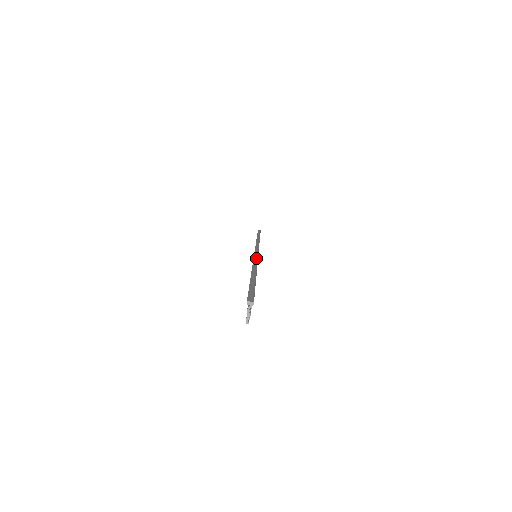
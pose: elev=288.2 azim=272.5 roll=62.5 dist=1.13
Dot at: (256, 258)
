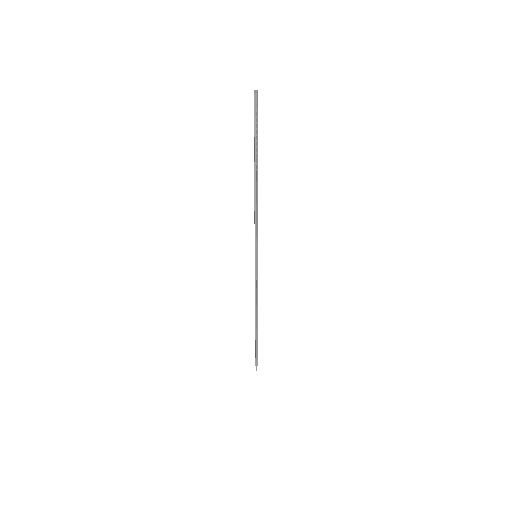
Dot at: occluded
